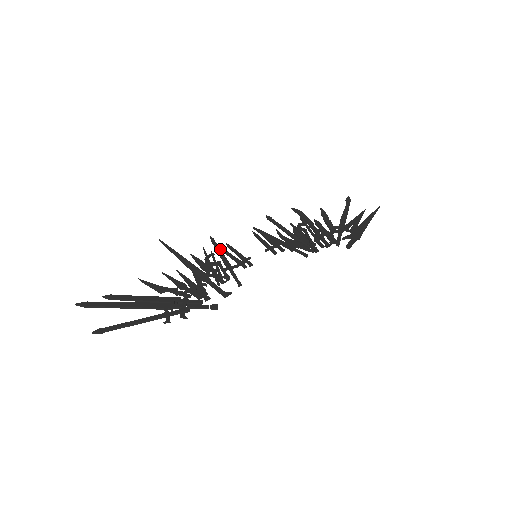
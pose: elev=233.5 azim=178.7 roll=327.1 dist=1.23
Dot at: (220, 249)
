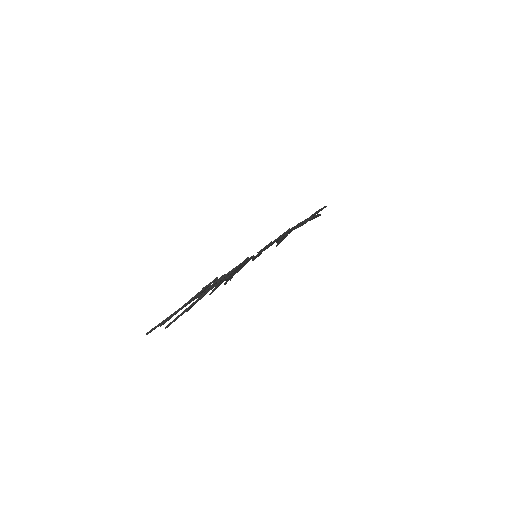
Dot at: occluded
